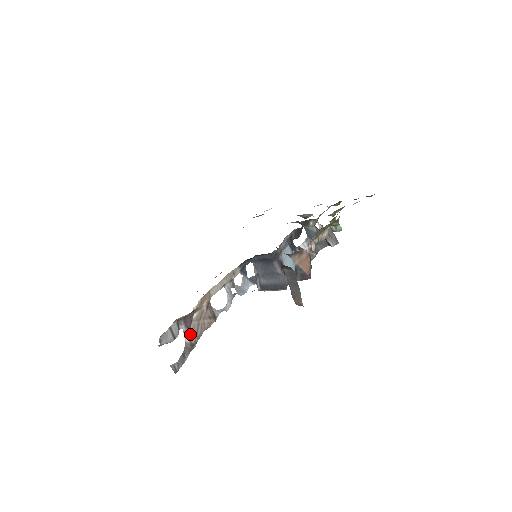
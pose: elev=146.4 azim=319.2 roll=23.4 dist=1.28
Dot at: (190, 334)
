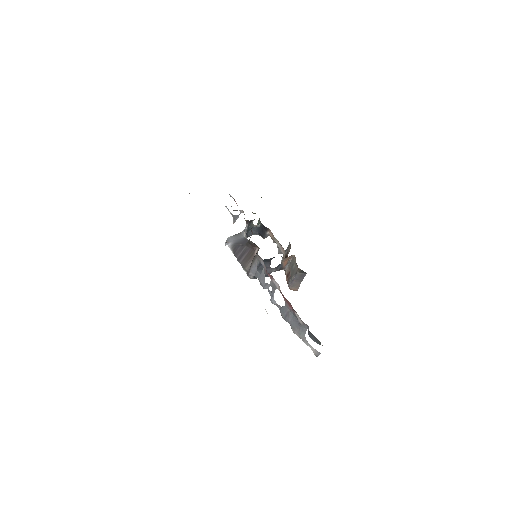
Dot at: (303, 330)
